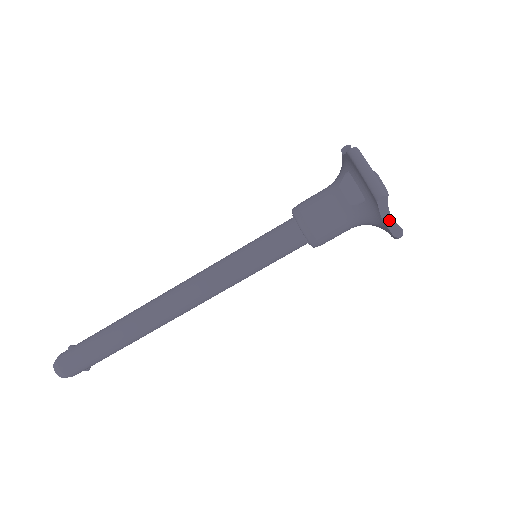
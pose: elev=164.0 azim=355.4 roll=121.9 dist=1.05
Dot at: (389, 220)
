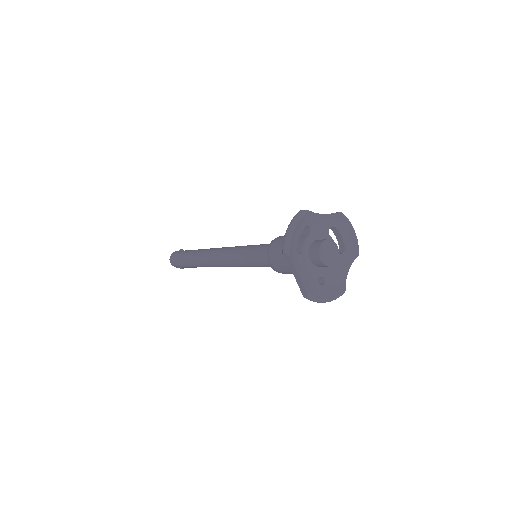
Dot at: (298, 278)
